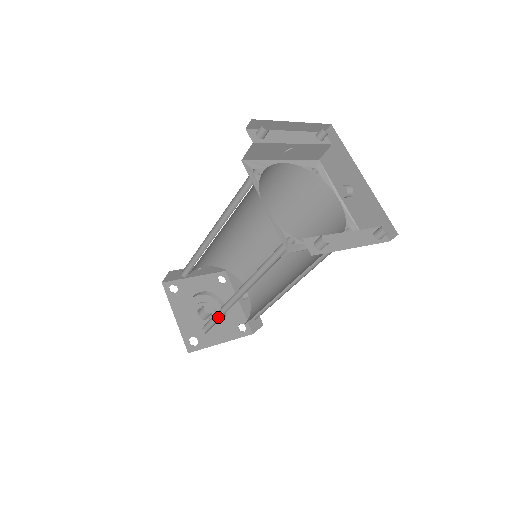
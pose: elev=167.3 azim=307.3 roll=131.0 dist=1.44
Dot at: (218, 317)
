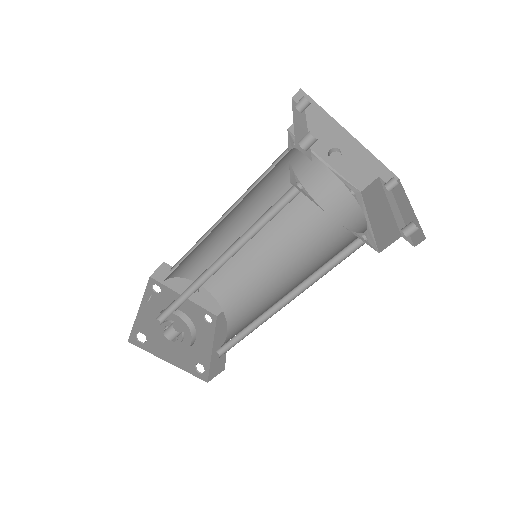
Dot at: (240, 333)
